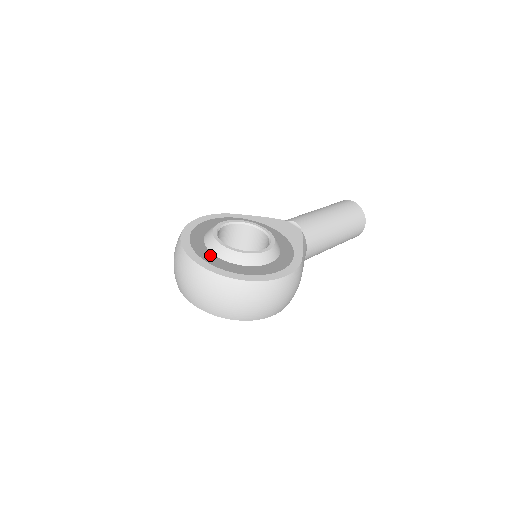
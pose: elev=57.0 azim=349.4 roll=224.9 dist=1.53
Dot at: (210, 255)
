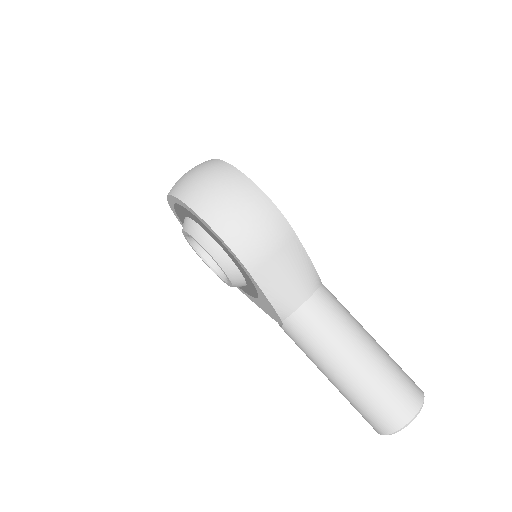
Dot at: occluded
